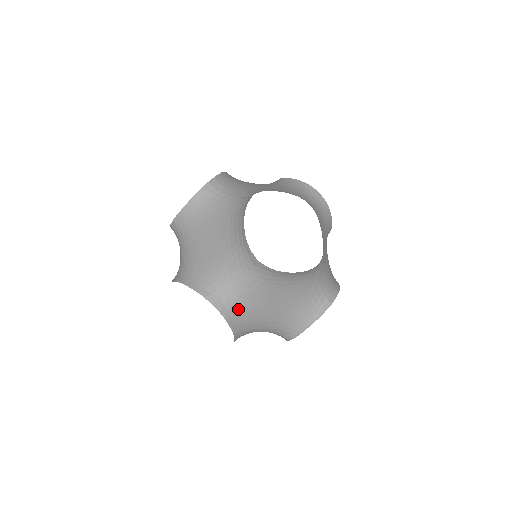
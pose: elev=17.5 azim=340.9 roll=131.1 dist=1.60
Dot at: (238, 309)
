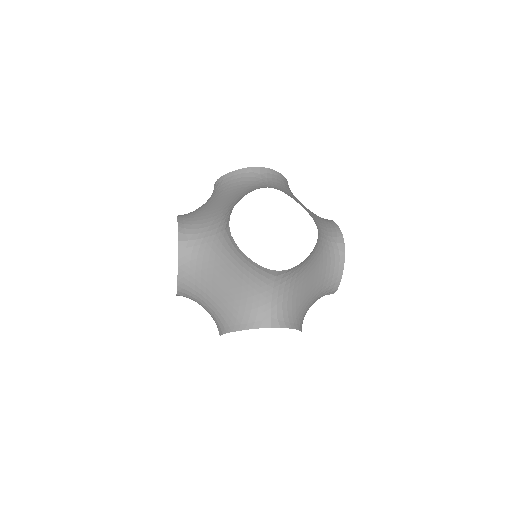
Dot at: (194, 262)
